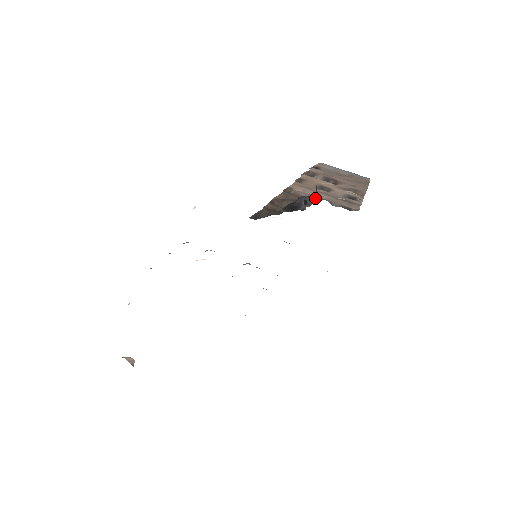
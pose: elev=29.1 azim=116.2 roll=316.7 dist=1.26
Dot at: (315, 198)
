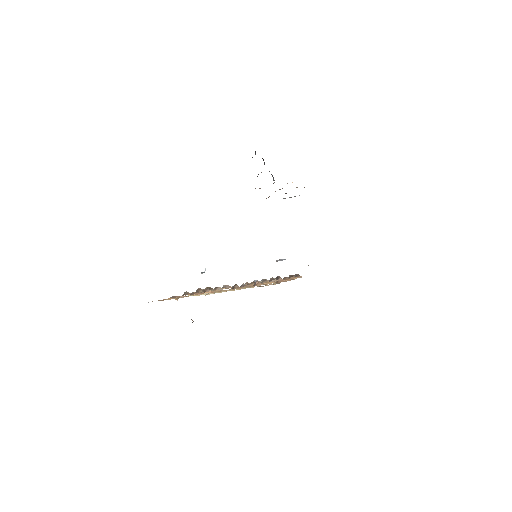
Dot at: occluded
